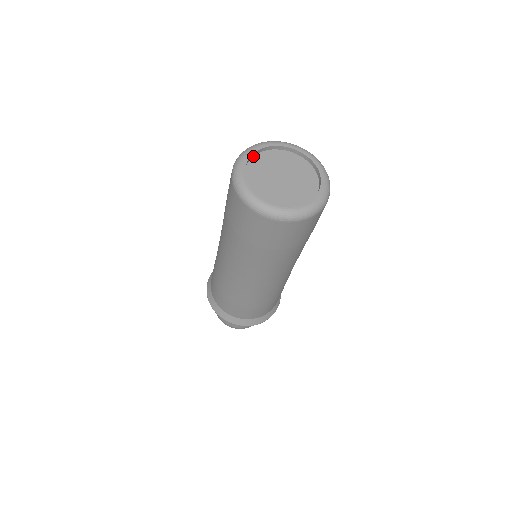
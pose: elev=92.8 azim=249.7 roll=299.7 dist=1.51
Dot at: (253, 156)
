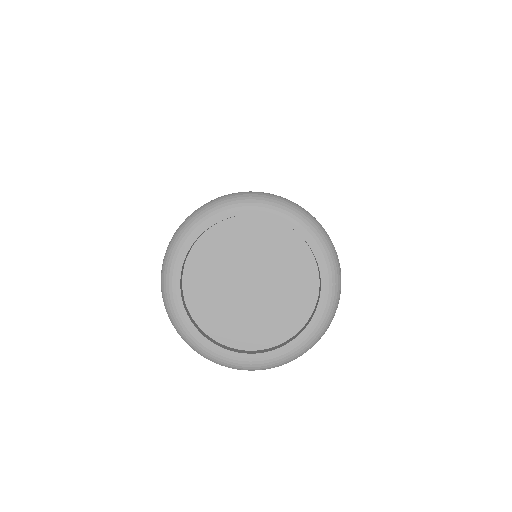
Dot at: (190, 248)
